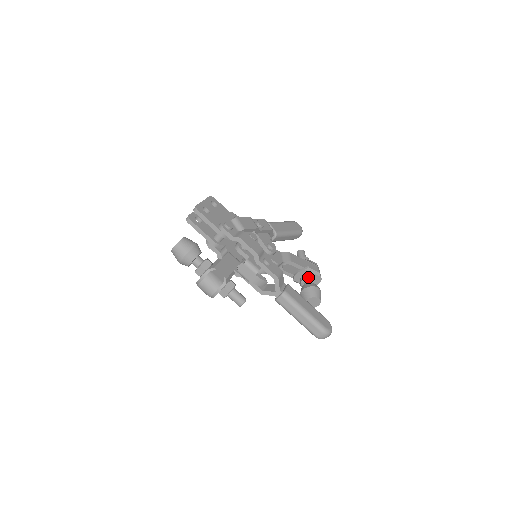
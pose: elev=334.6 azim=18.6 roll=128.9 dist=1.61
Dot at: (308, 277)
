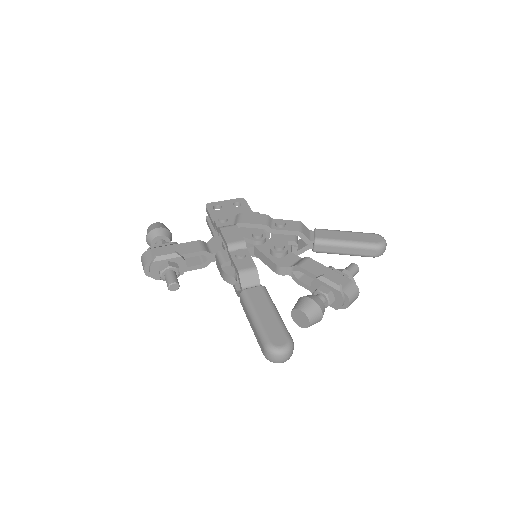
Dot at: occluded
